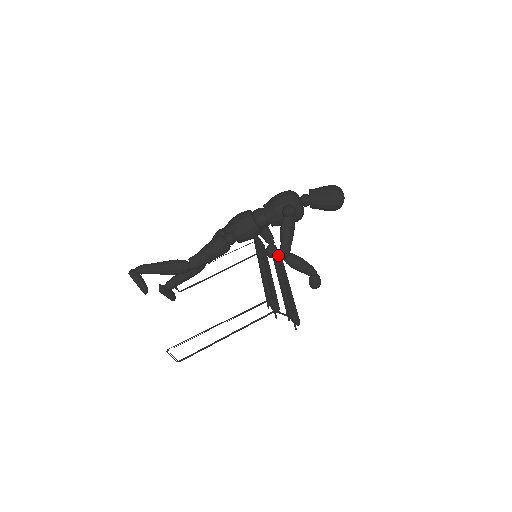
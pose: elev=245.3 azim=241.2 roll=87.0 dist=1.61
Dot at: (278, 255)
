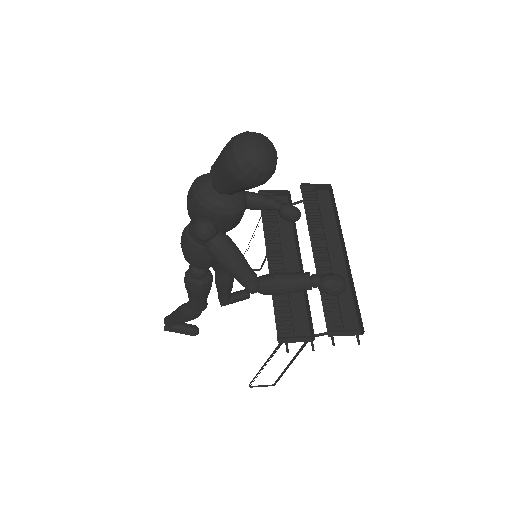
Dot at: (321, 187)
